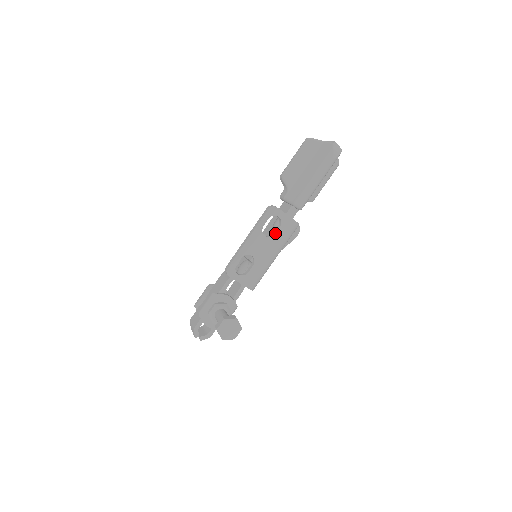
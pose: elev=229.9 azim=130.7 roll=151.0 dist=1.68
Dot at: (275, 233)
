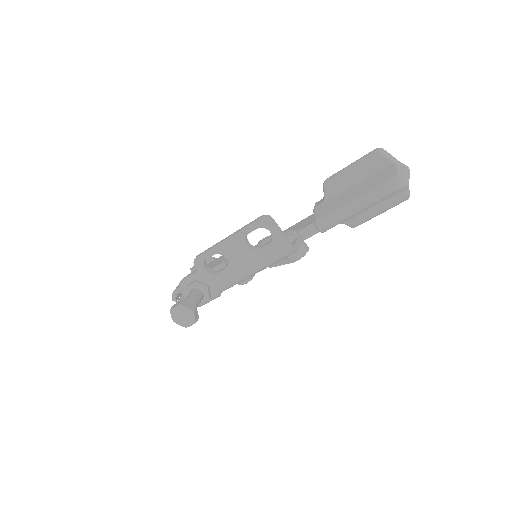
Dot at: (261, 247)
